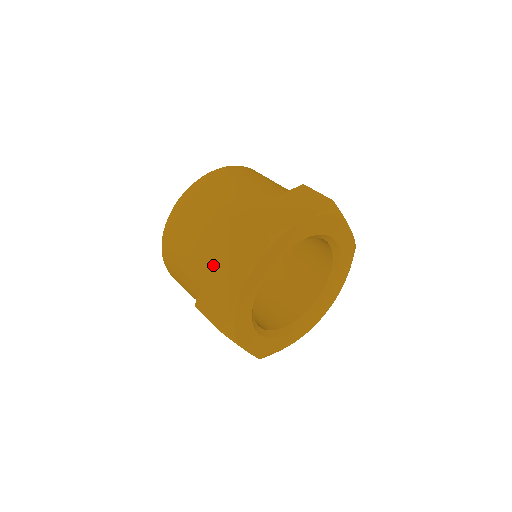
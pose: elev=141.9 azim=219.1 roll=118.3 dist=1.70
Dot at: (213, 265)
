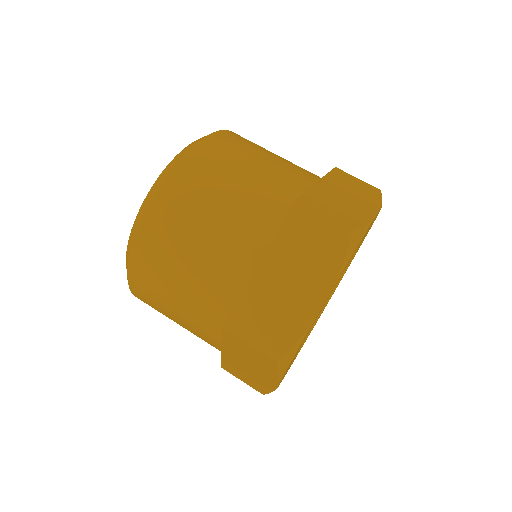
Dot at: (226, 353)
